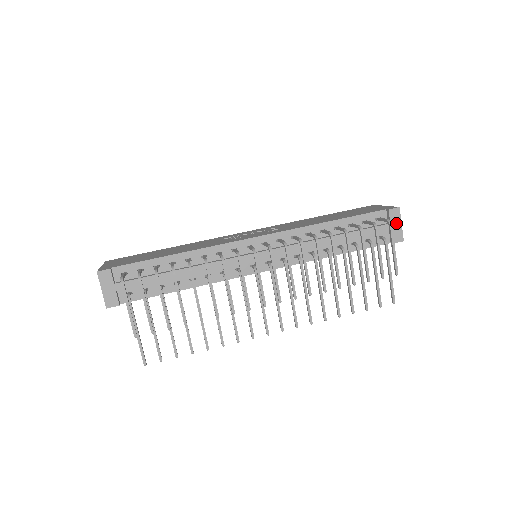
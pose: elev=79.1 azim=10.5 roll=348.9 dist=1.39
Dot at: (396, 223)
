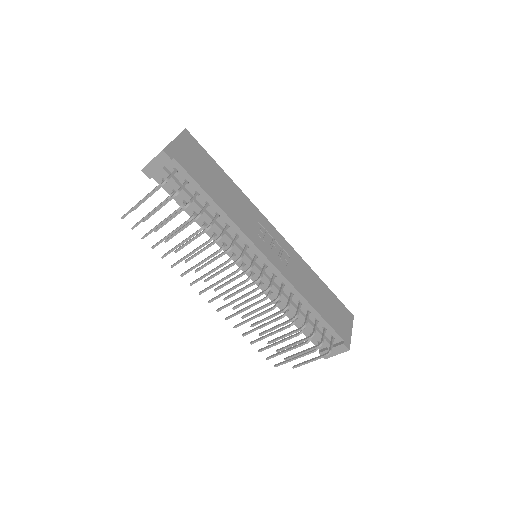
Dot at: (336, 351)
